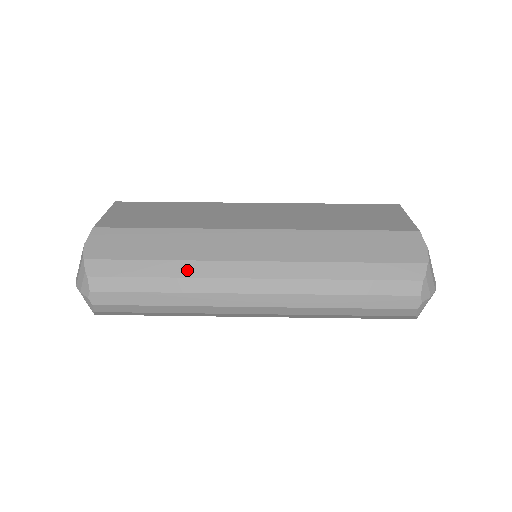
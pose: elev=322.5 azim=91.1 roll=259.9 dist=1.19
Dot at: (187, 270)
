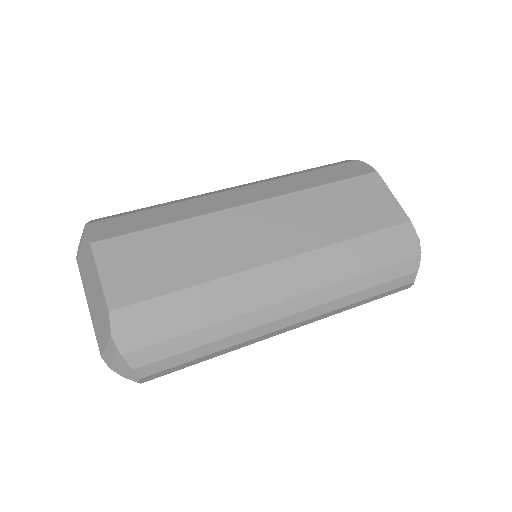
Dot at: (230, 329)
